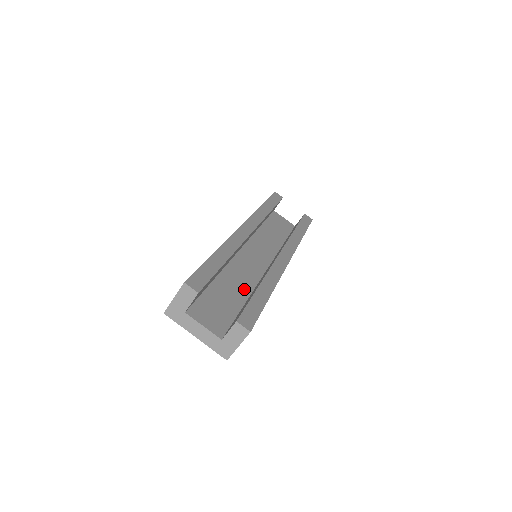
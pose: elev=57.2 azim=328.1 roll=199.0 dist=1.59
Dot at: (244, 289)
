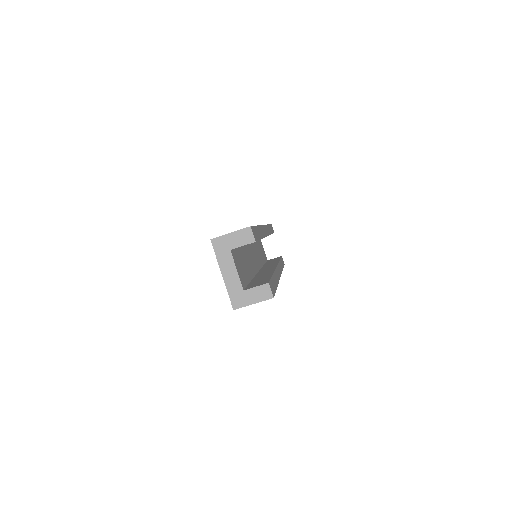
Dot at: (251, 271)
